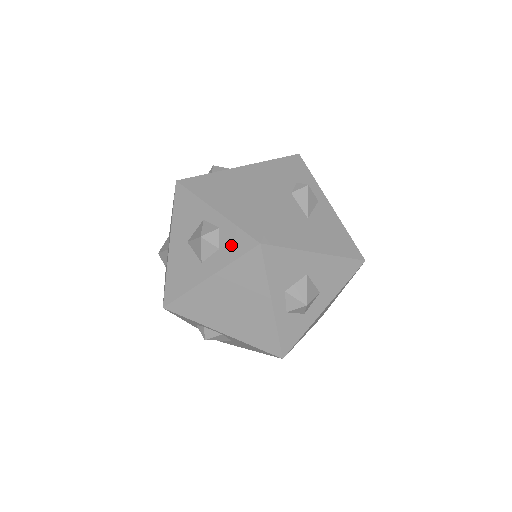
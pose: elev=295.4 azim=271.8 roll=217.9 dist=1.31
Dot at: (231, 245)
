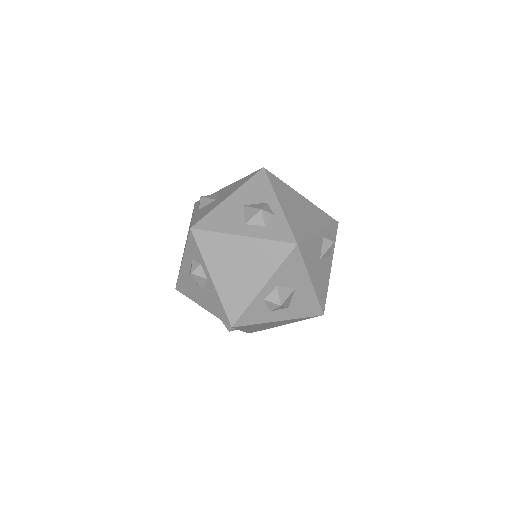
Dot at: (276, 230)
